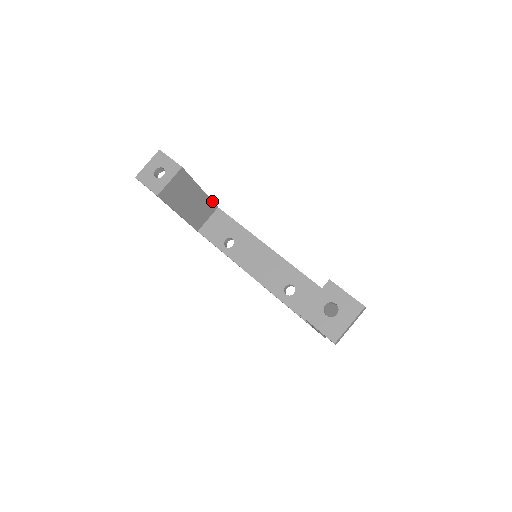
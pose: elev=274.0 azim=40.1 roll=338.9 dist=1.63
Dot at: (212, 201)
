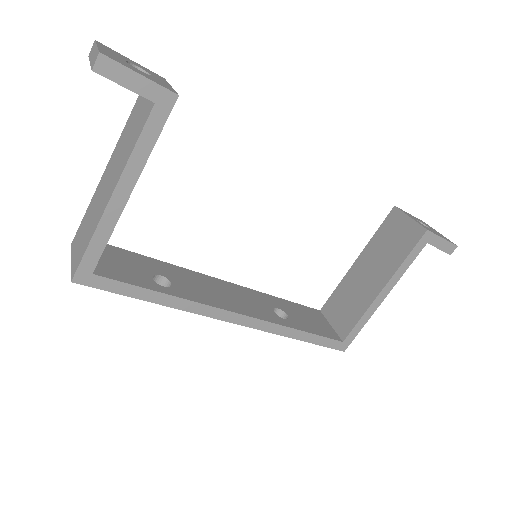
Dot at: occluded
